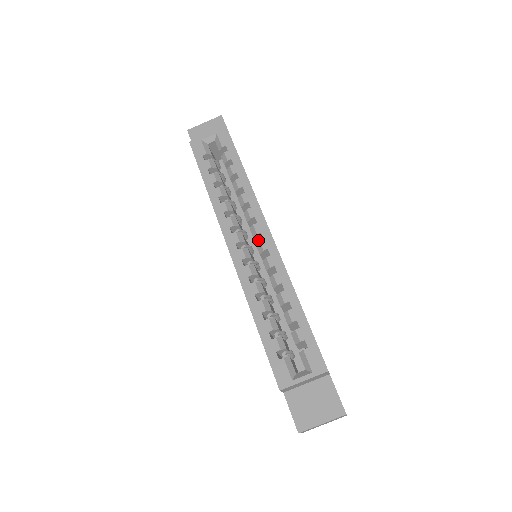
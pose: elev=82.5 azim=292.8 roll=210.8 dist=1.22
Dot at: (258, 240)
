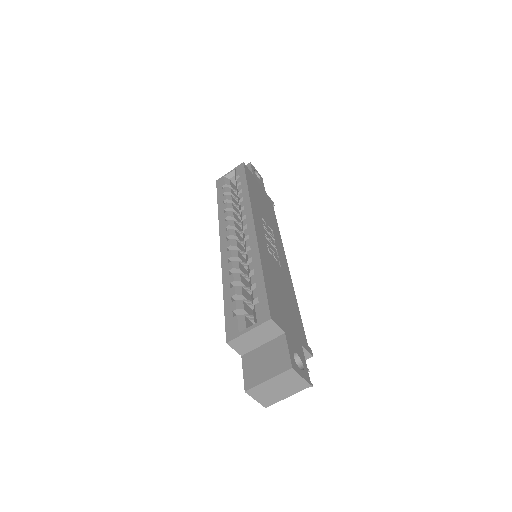
Dot at: occluded
